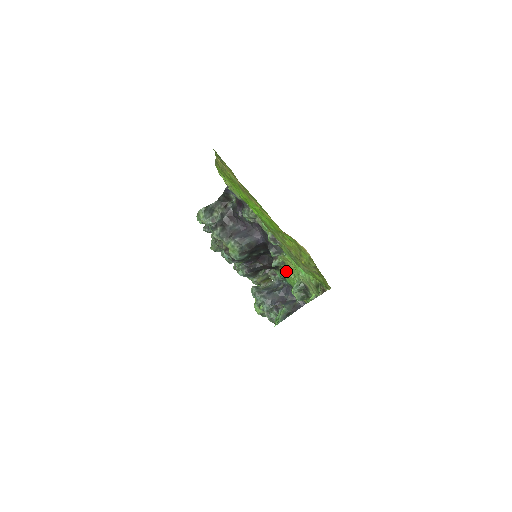
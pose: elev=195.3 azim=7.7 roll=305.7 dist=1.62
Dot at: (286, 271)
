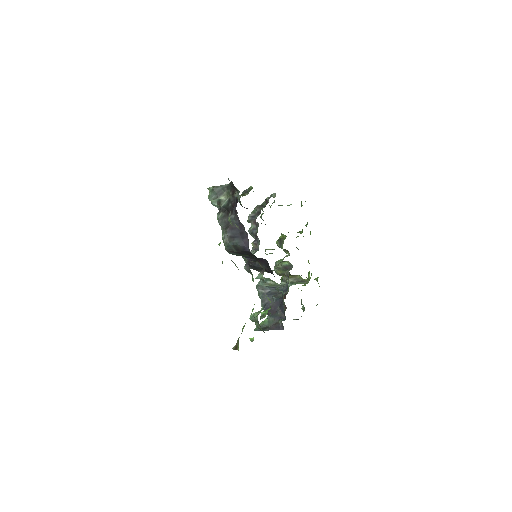
Dot at: occluded
